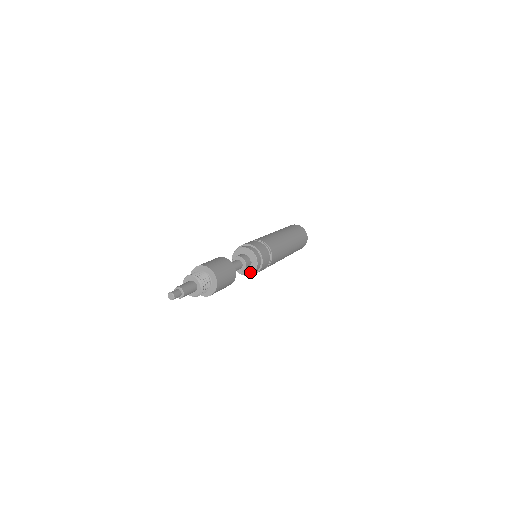
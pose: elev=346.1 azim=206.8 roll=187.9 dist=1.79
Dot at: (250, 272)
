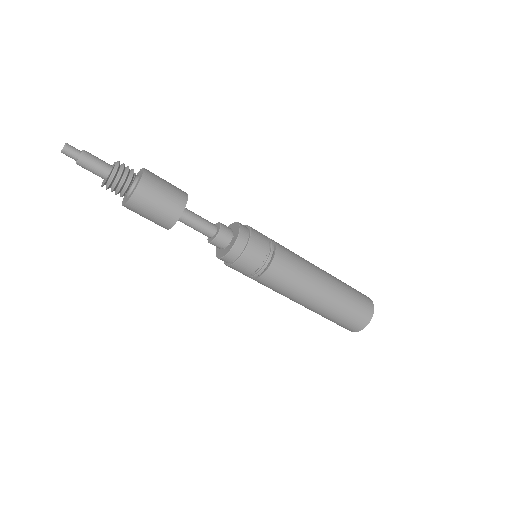
Dot at: (236, 236)
